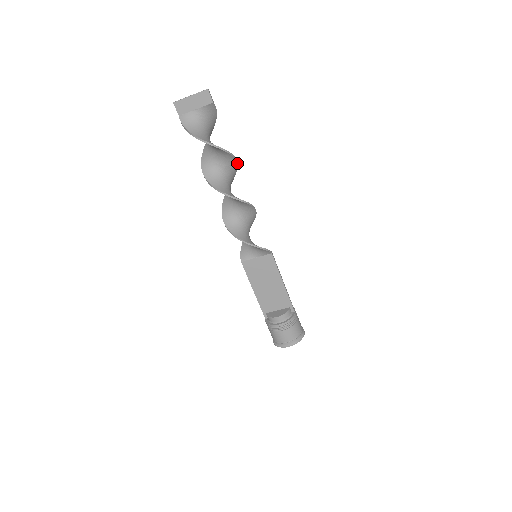
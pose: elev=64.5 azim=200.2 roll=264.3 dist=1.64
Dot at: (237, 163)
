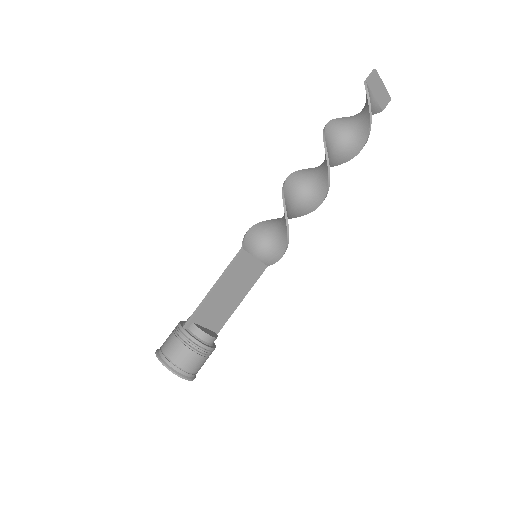
Dot at: (332, 166)
